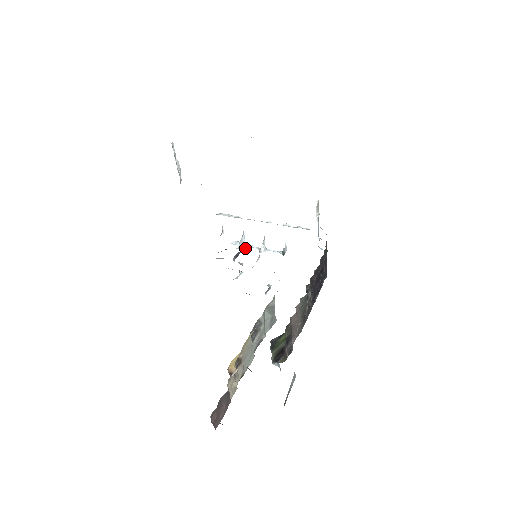
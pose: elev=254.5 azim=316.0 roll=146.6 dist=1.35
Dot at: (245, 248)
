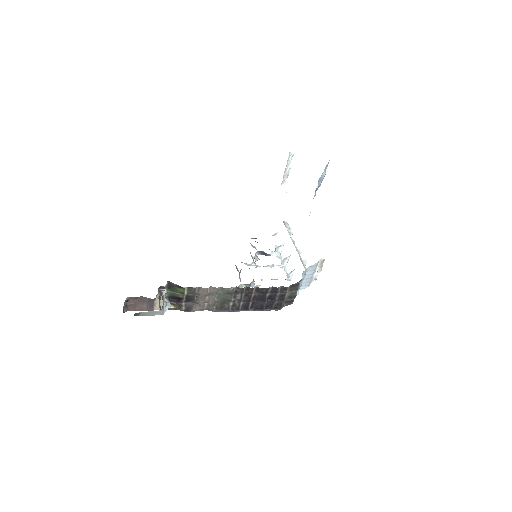
Dot at: (277, 256)
